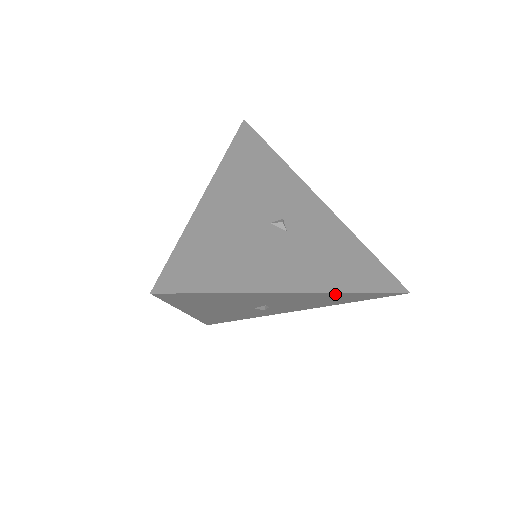
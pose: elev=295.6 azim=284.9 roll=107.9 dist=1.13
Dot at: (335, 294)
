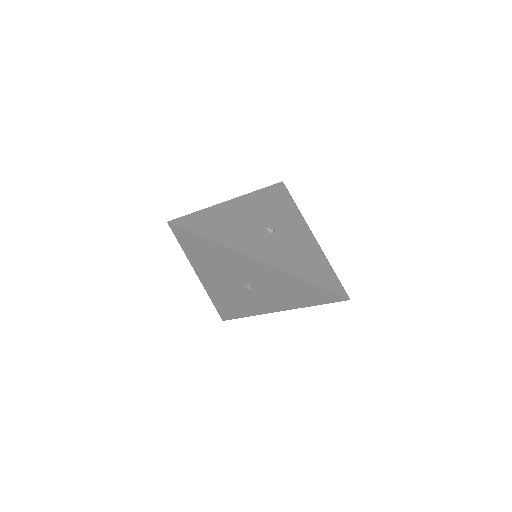
Dot at: (288, 276)
